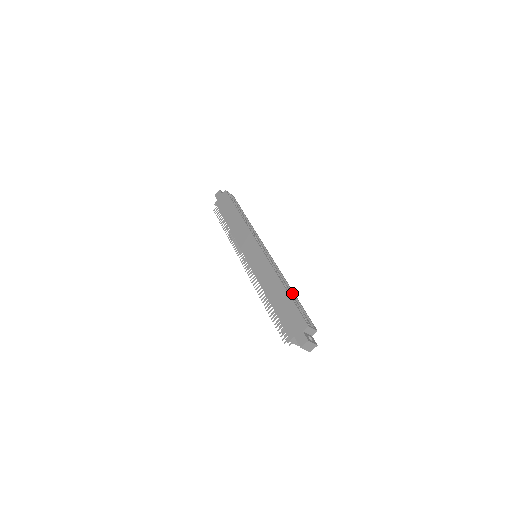
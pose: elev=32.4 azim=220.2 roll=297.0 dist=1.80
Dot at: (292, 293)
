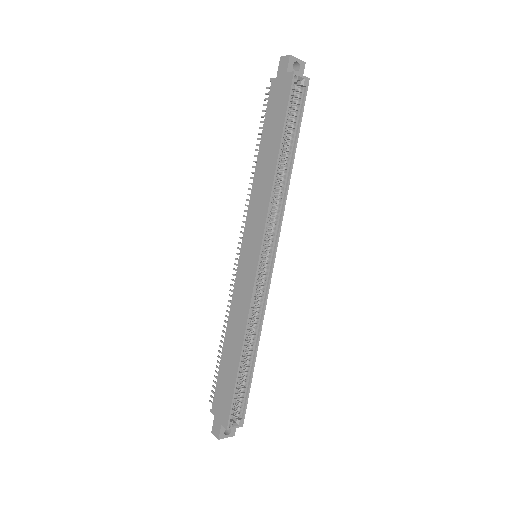
Dot at: (253, 357)
